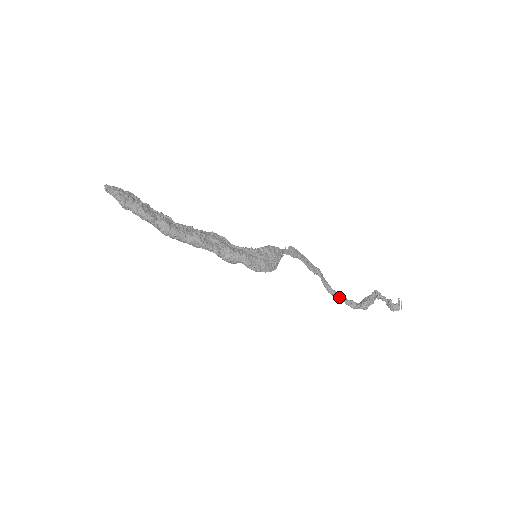
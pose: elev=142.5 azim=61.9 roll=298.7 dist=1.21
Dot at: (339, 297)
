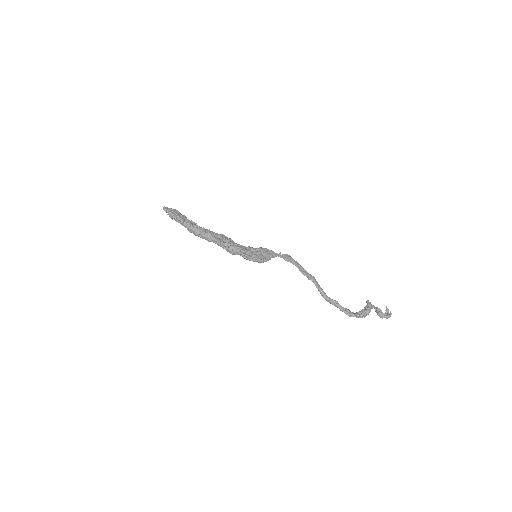
Dot at: (333, 302)
